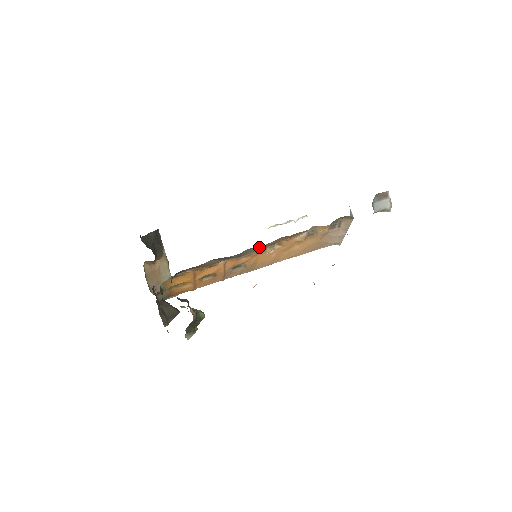
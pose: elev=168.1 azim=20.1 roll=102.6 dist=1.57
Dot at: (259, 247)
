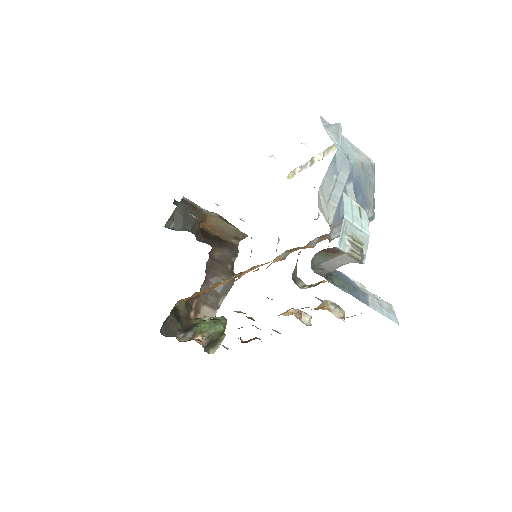
Dot at: occluded
